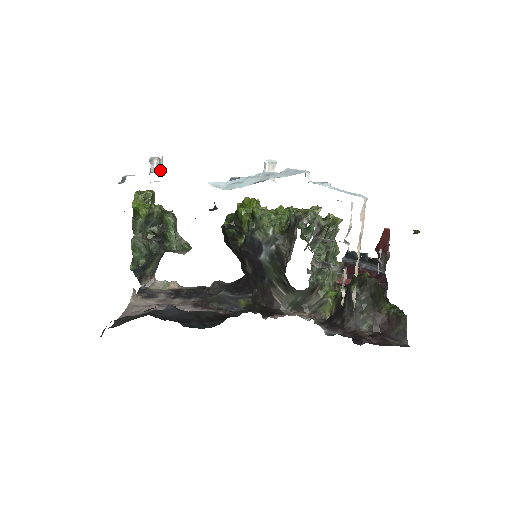
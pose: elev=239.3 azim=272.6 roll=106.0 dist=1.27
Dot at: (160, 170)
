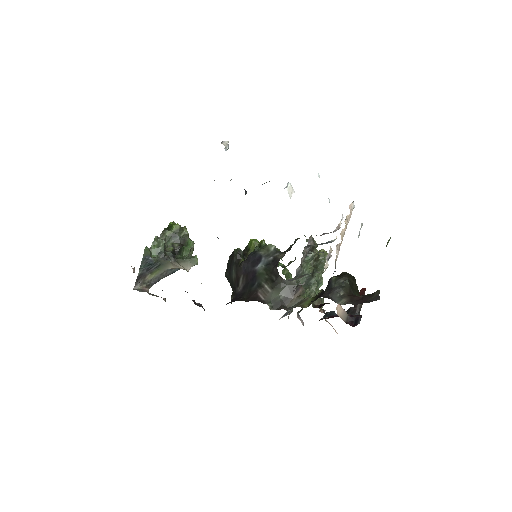
Dot at: (225, 149)
